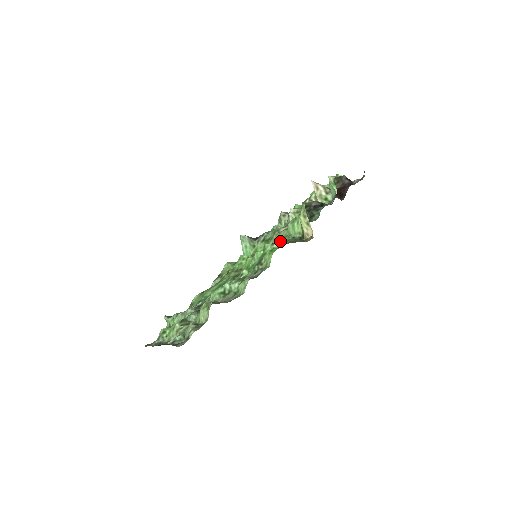
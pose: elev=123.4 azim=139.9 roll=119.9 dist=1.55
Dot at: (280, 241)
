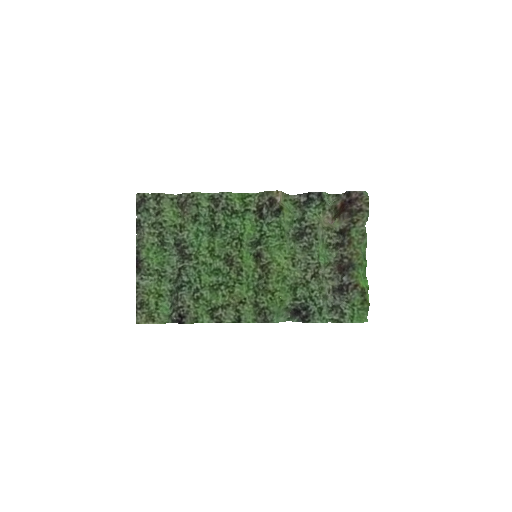
Dot at: (262, 213)
